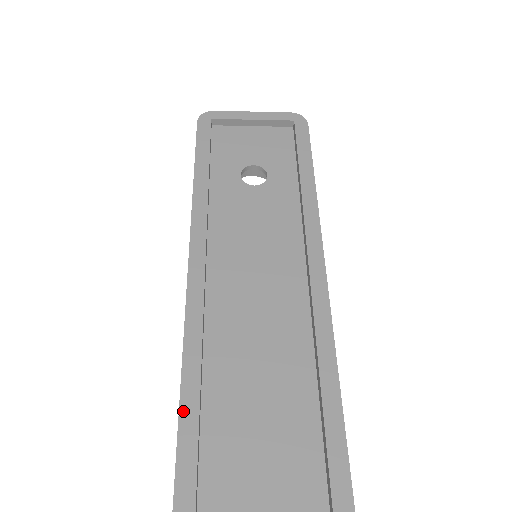
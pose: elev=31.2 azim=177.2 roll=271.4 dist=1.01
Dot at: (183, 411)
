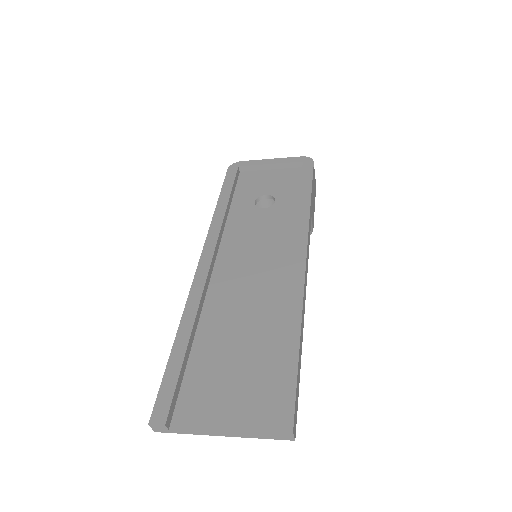
Dot at: (173, 354)
